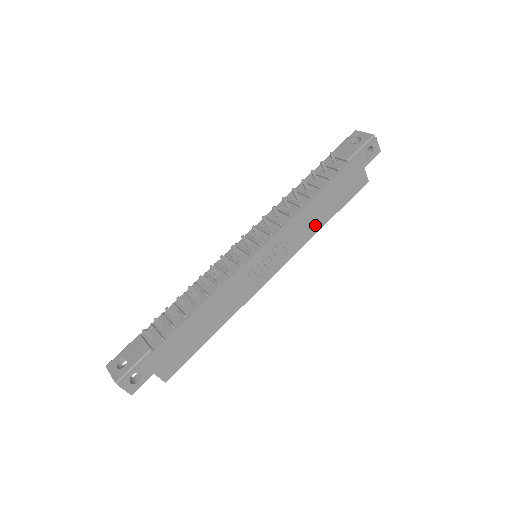
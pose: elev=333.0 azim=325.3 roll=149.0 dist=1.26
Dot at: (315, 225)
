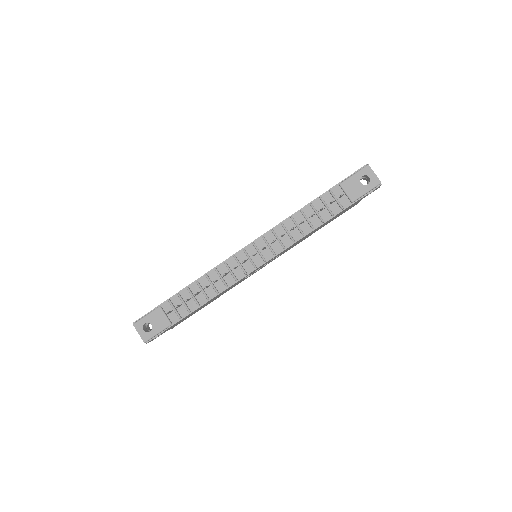
Dot at: occluded
